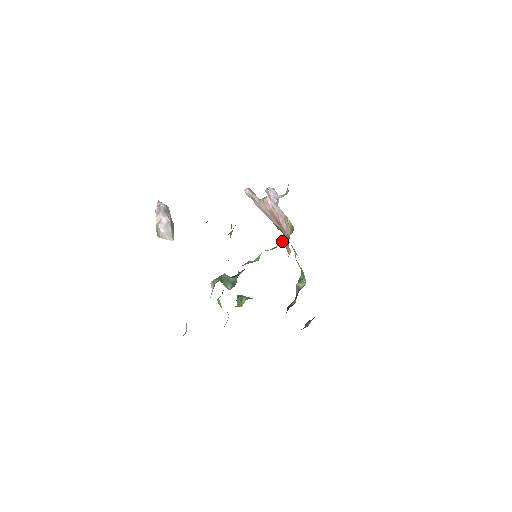
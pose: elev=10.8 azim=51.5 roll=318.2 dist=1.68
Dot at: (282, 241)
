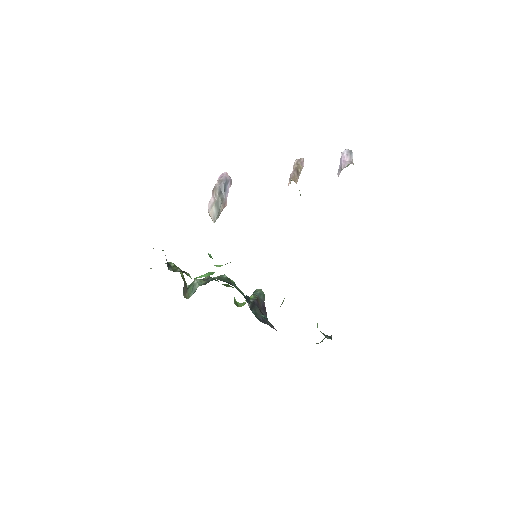
Dot at: occluded
